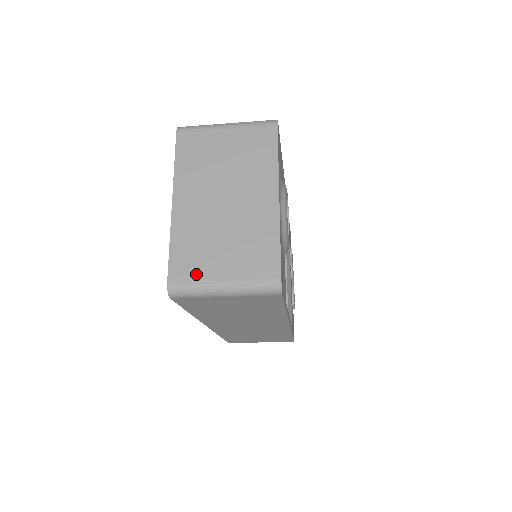
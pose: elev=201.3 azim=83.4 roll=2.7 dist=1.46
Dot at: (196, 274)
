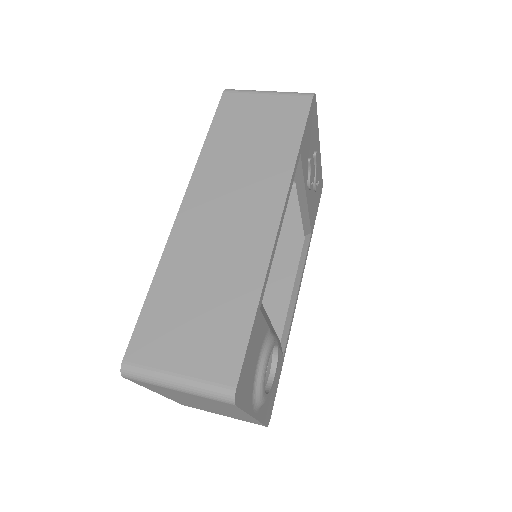
Dot at: occluded
